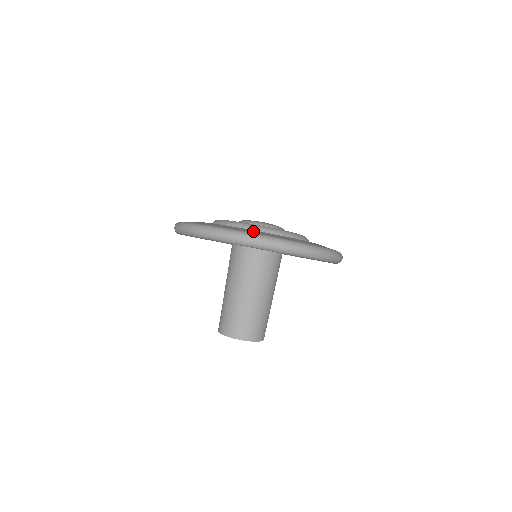
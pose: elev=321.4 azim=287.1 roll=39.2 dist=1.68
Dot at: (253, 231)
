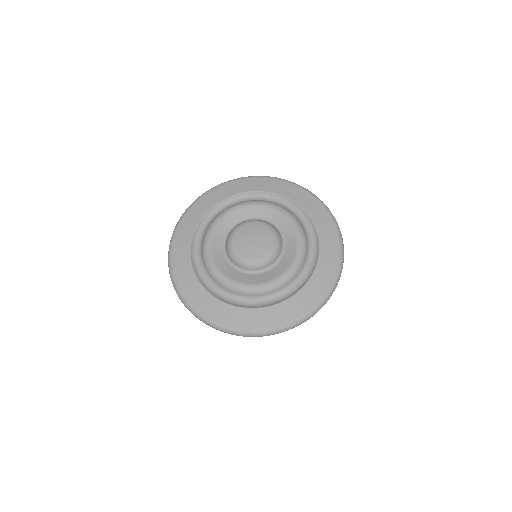
Dot at: (275, 315)
